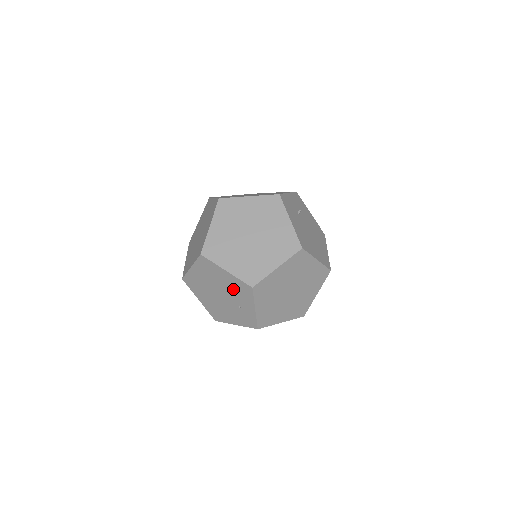
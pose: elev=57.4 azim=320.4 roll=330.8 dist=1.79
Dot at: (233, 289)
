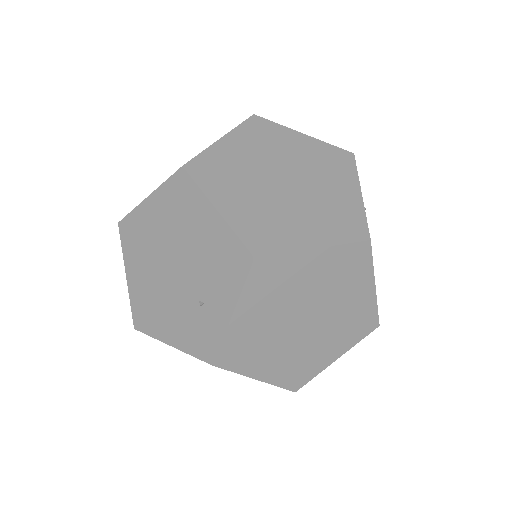
Dot at: (209, 257)
